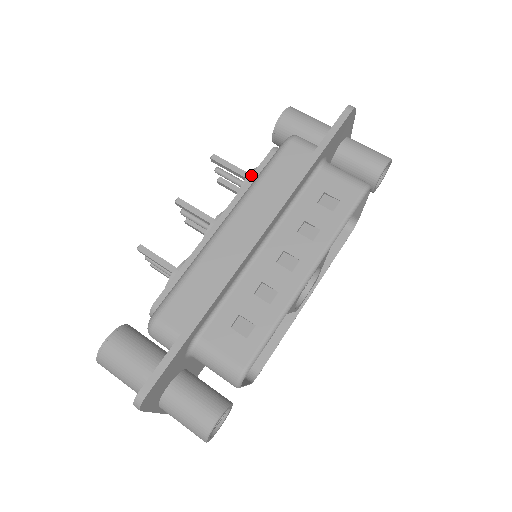
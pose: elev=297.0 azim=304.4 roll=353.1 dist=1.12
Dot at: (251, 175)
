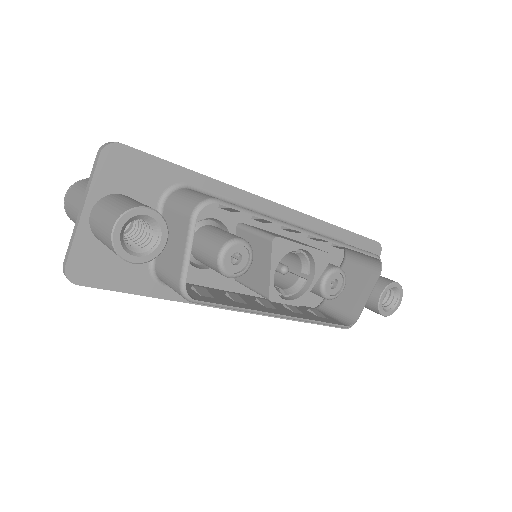
Dot at: occluded
